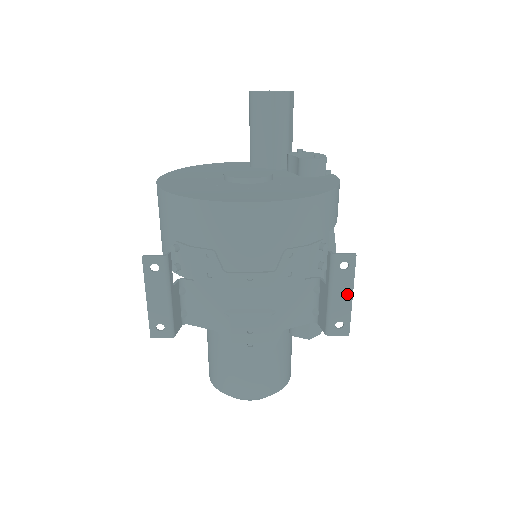
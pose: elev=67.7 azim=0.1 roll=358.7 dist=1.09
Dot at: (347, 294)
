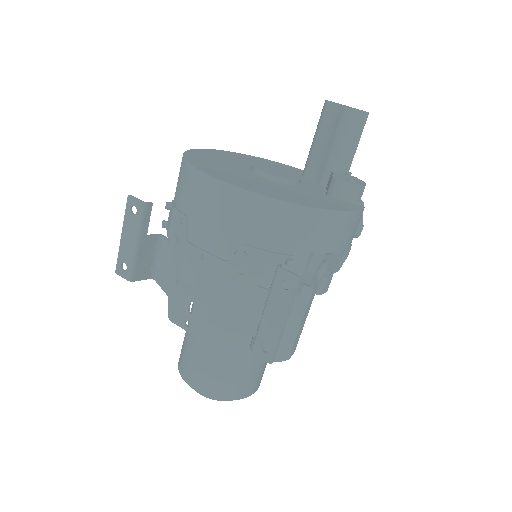
Dot at: (280, 317)
